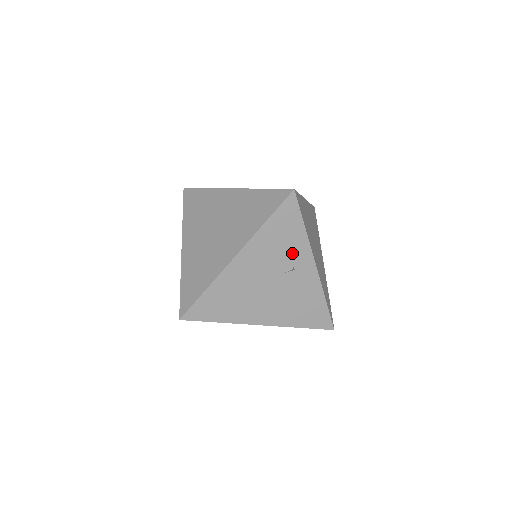
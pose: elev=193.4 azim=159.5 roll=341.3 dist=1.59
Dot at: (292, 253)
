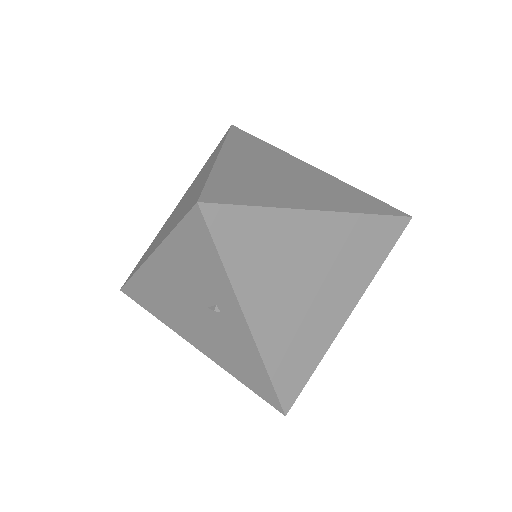
Dot at: (213, 289)
